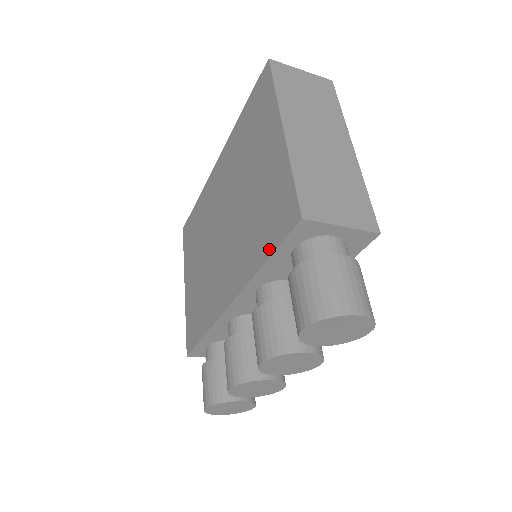
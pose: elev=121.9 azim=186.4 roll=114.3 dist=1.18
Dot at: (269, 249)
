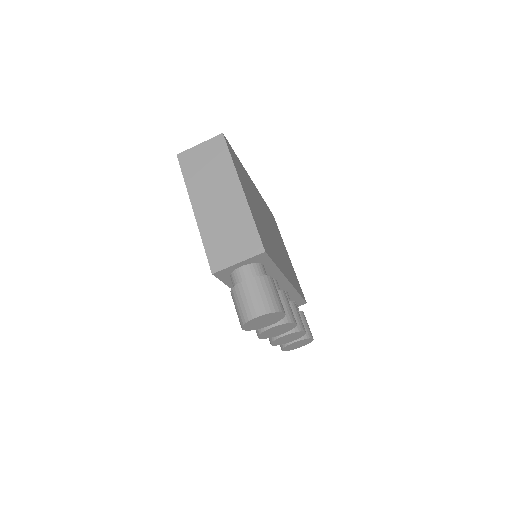
Dot at: occluded
